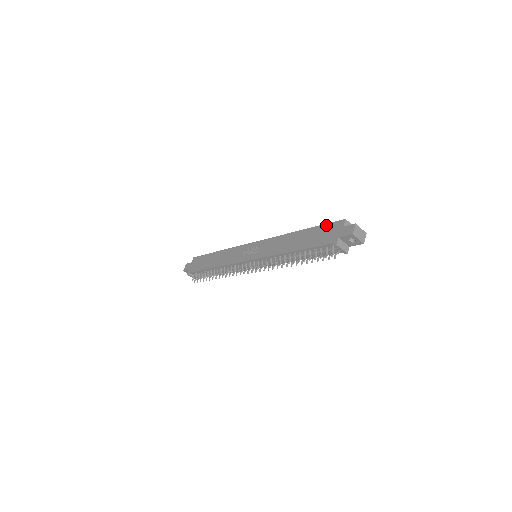
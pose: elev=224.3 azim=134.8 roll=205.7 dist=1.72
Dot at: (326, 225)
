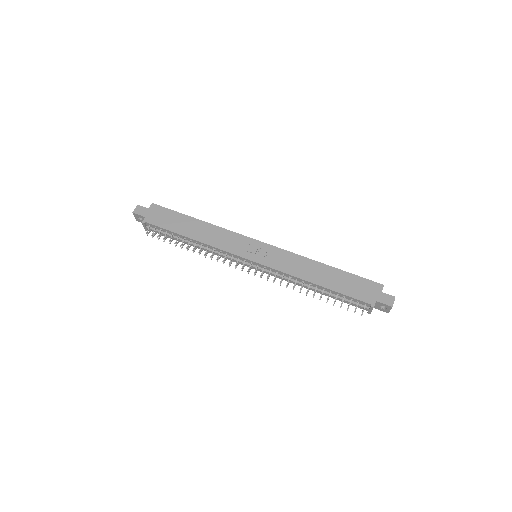
Dot at: (361, 279)
